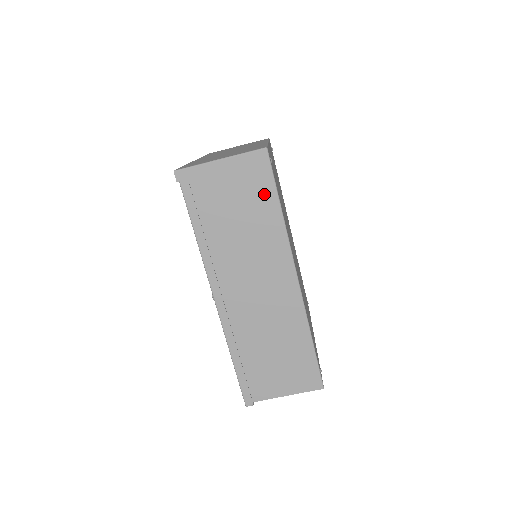
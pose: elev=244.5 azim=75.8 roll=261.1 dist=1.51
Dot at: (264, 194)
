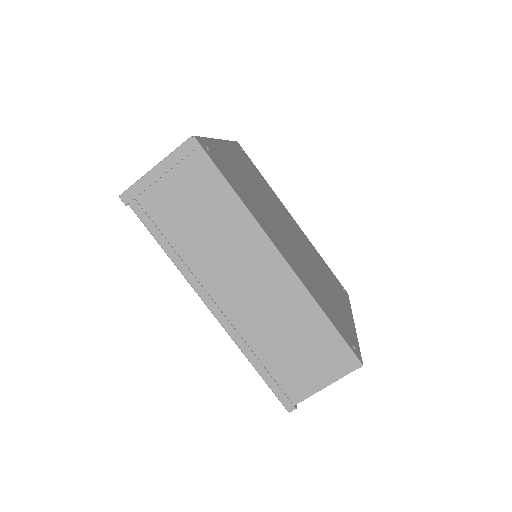
Dot at: (211, 183)
